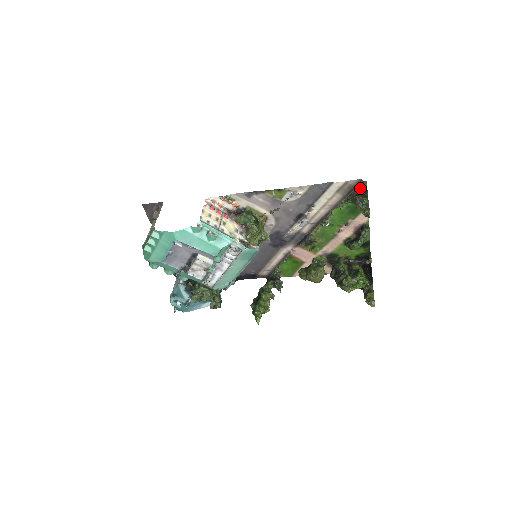
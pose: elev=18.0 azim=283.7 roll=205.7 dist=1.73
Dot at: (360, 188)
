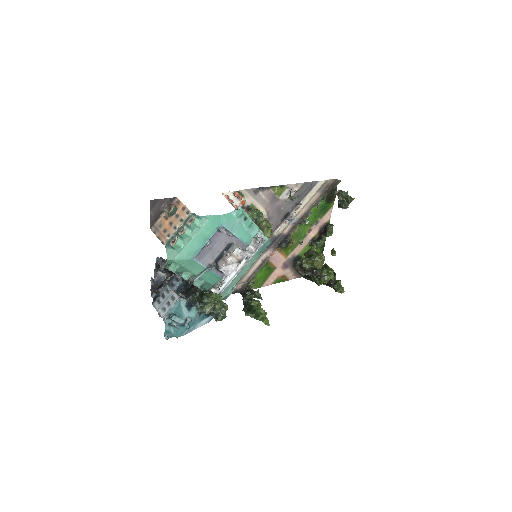
Dot at: (335, 186)
